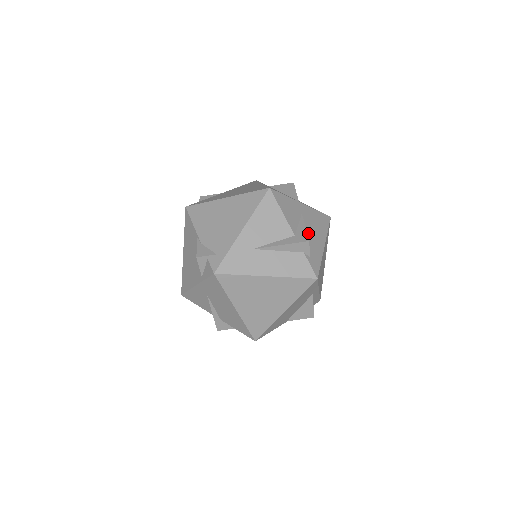
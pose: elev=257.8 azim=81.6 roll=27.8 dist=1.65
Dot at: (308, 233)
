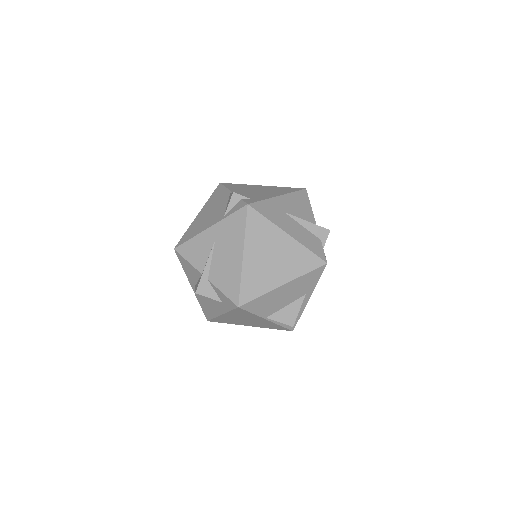
Dot at: occluded
